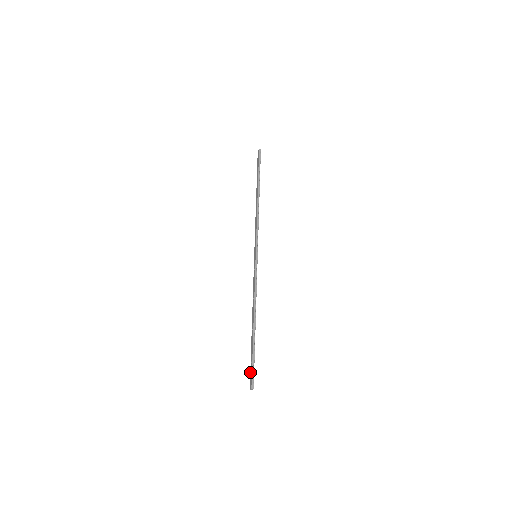
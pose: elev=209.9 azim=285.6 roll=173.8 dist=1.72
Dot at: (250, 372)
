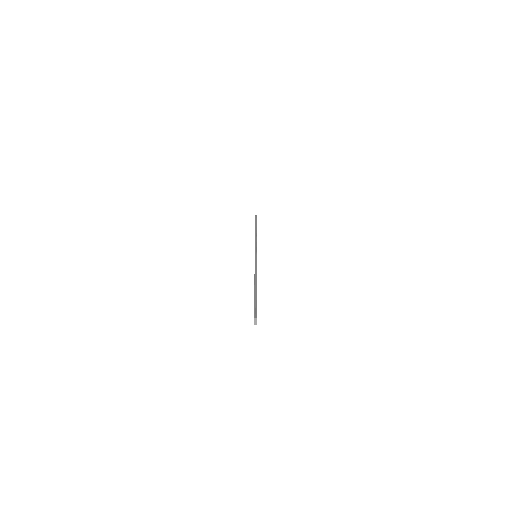
Dot at: occluded
